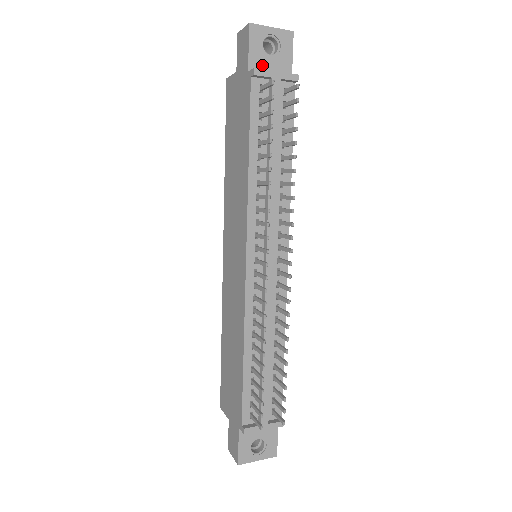
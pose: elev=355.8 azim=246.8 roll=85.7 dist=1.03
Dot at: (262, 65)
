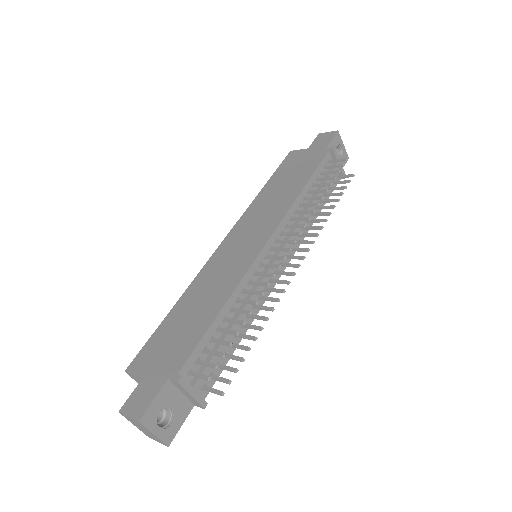
Dot at: occluded
